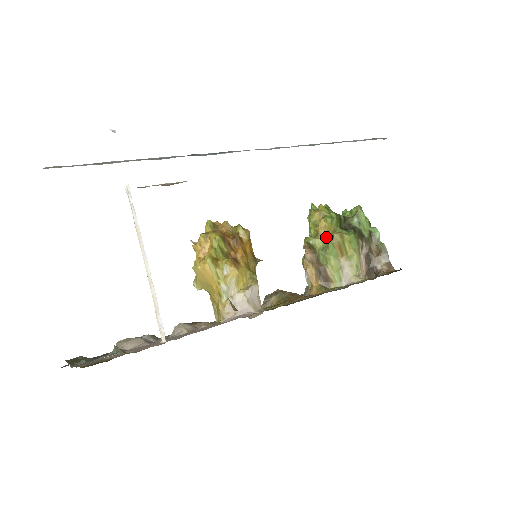
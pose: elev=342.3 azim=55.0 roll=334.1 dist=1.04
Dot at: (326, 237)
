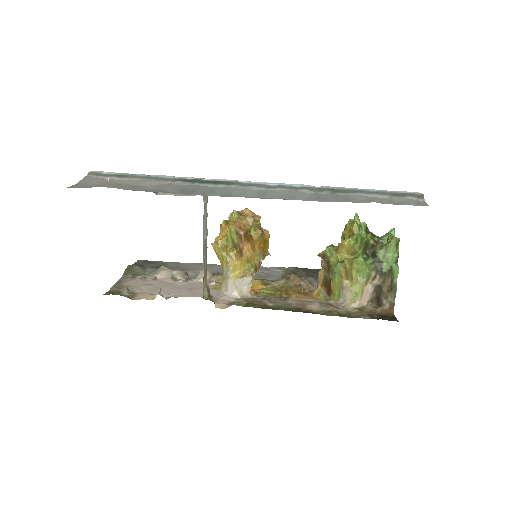
Dot at: (342, 256)
